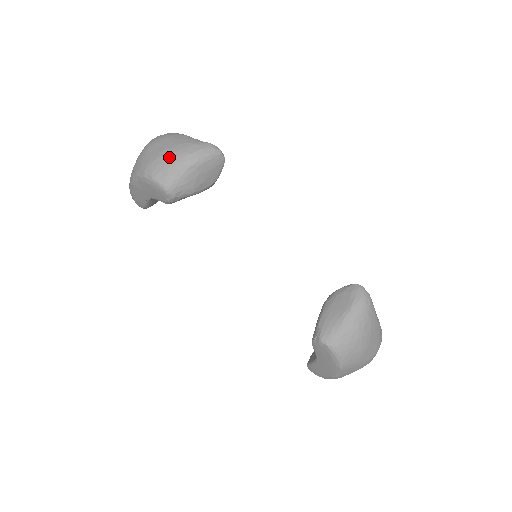
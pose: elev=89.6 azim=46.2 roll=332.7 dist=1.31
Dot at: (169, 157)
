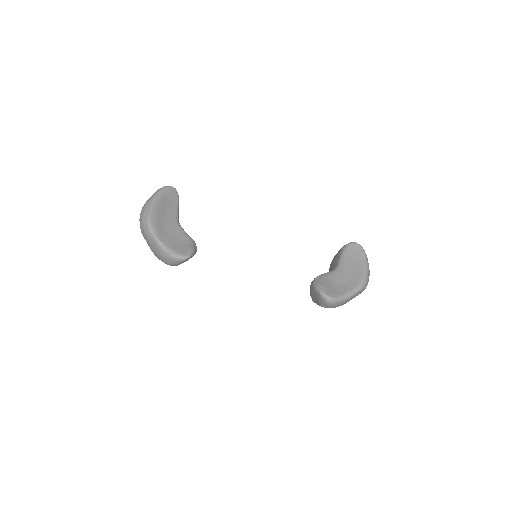
Dot at: (159, 259)
